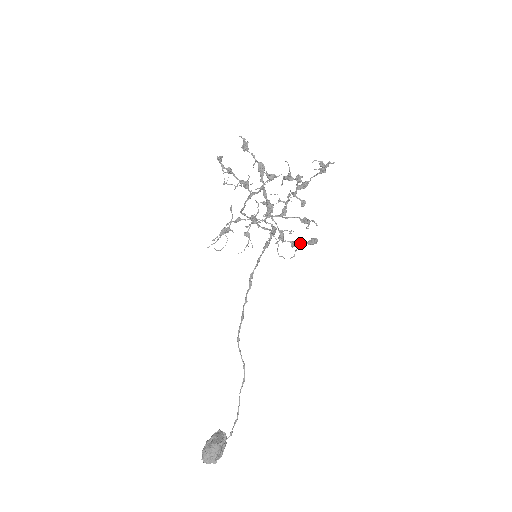
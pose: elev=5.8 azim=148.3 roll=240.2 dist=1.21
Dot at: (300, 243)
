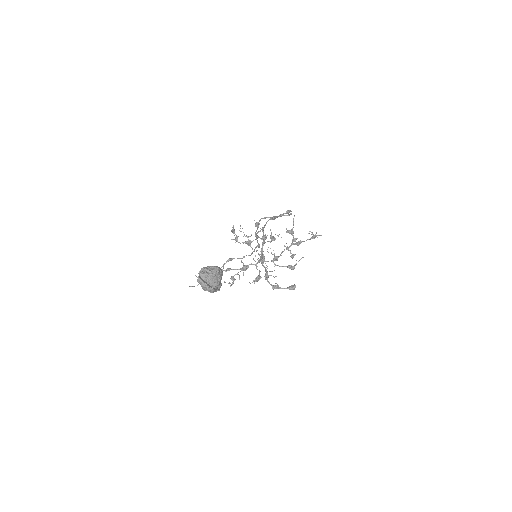
Dot at: (280, 287)
